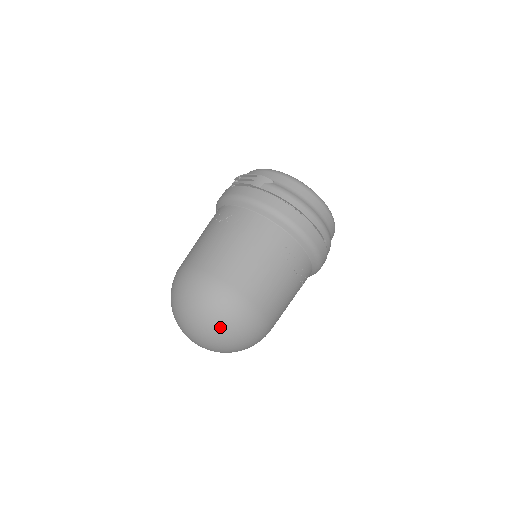
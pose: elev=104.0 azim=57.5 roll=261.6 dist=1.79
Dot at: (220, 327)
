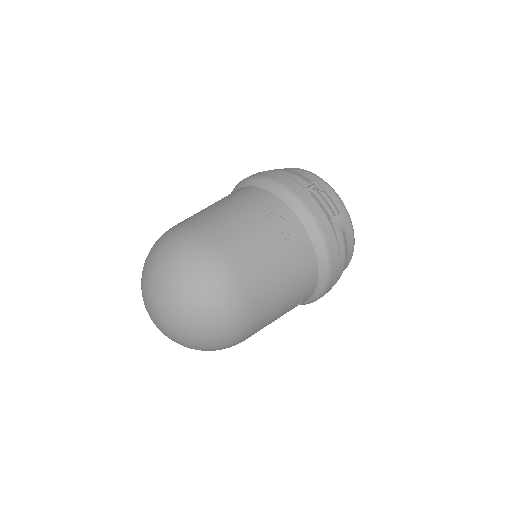
Dot at: (207, 341)
